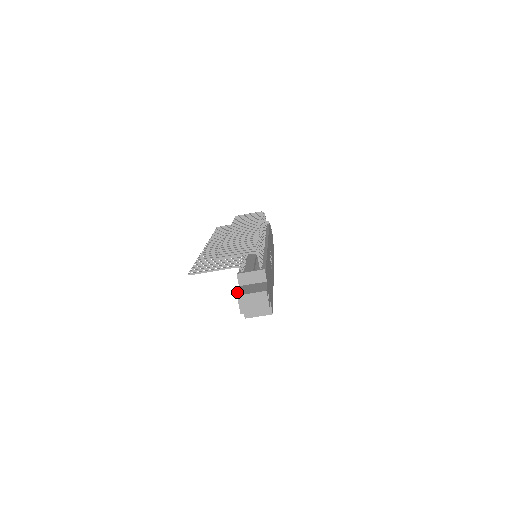
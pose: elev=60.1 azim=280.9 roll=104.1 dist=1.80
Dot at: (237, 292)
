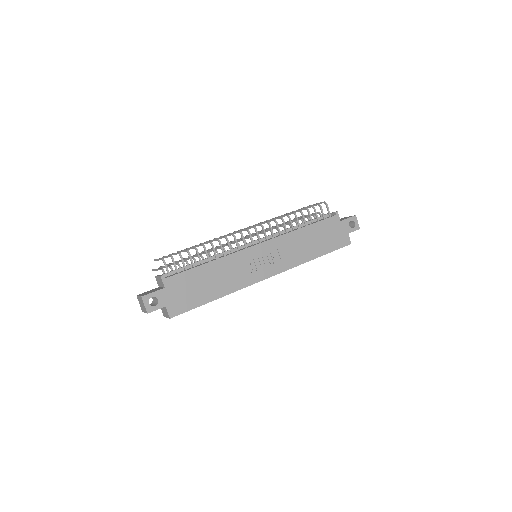
Dot at: occluded
